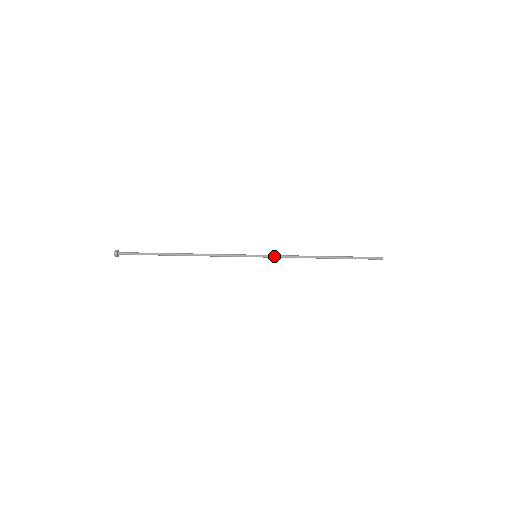
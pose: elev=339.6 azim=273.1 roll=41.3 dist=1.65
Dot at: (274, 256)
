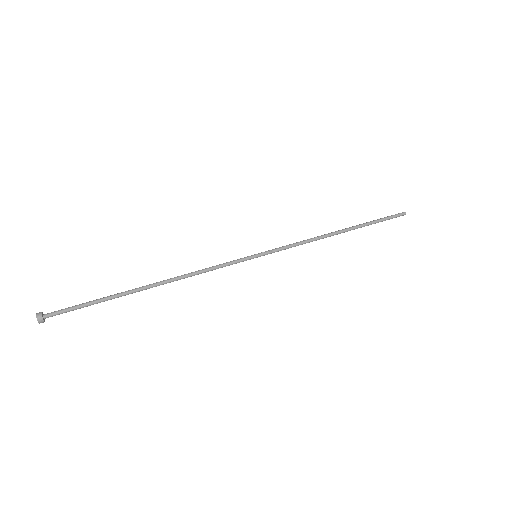
Dot at: (280, 249)
